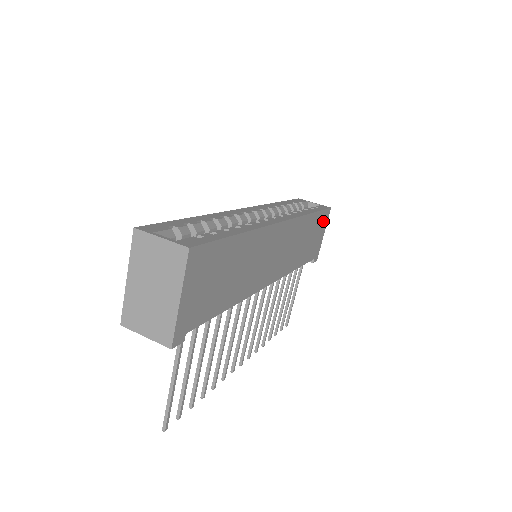
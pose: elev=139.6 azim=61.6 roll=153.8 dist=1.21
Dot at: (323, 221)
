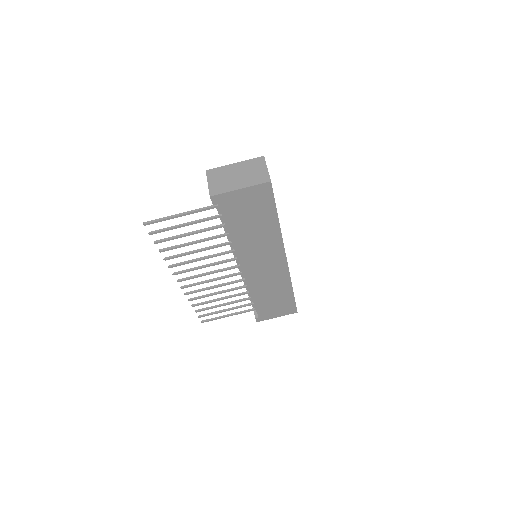
Dot at: (287, 309)
